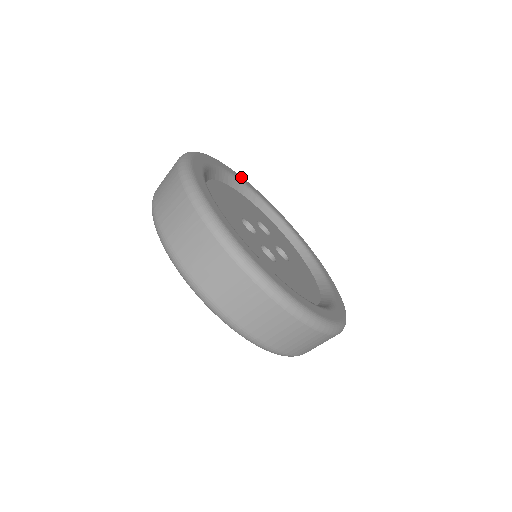
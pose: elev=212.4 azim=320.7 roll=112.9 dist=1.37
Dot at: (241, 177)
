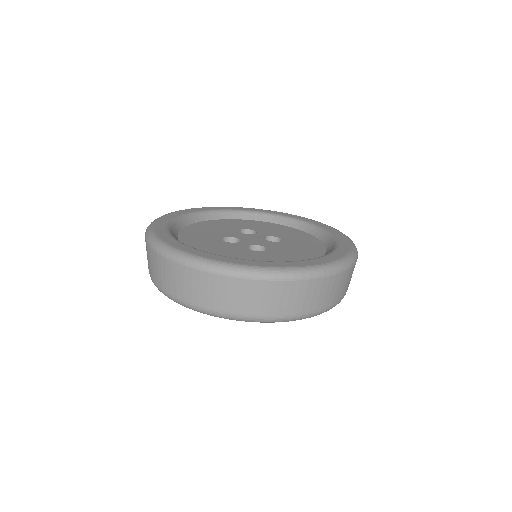
Dot at: (209, 208)
